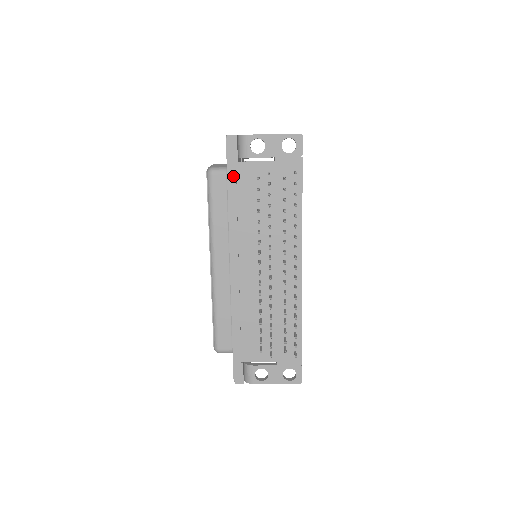
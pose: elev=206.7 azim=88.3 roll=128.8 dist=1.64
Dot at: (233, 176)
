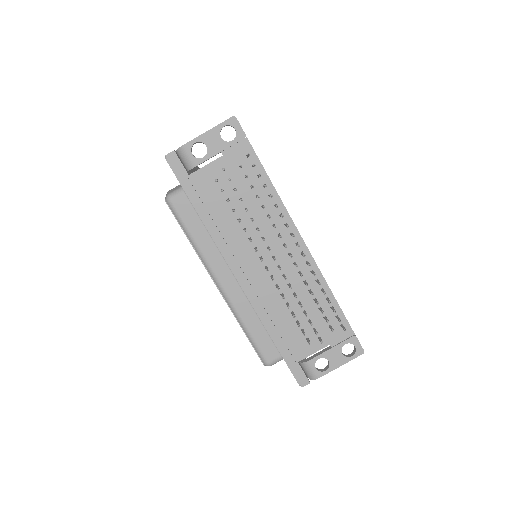
Dot at: (192, 191)
